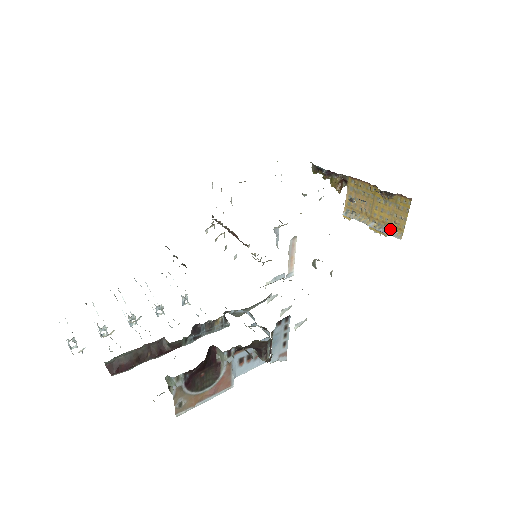
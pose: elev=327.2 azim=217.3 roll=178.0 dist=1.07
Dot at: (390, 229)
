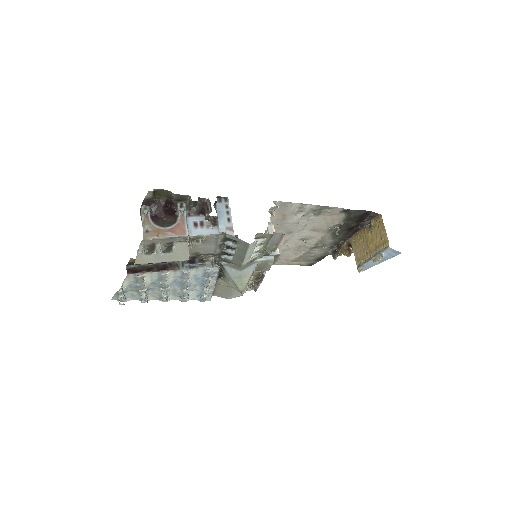
Dot at: (382, 248)
